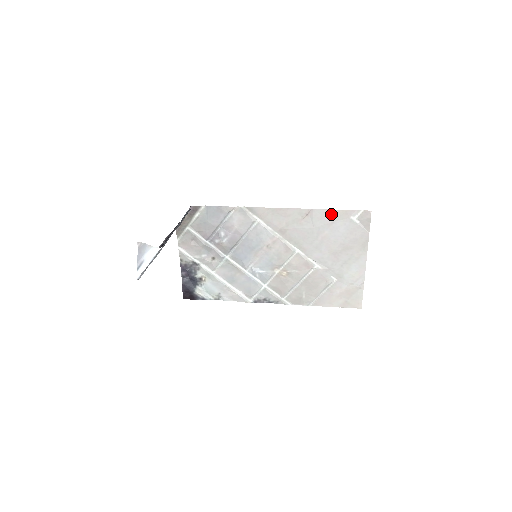
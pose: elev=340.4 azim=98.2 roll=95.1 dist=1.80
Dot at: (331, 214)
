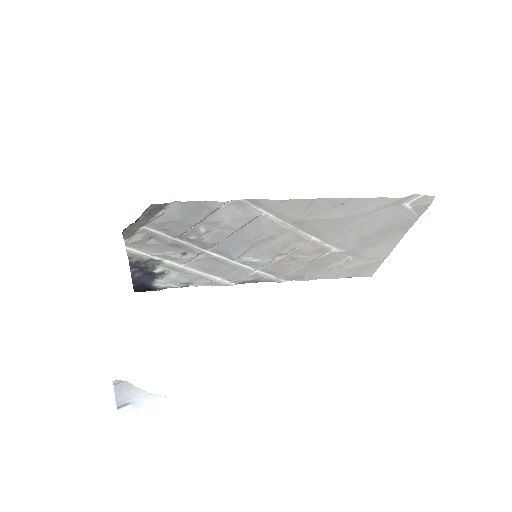
Dot at: (378, 202)
